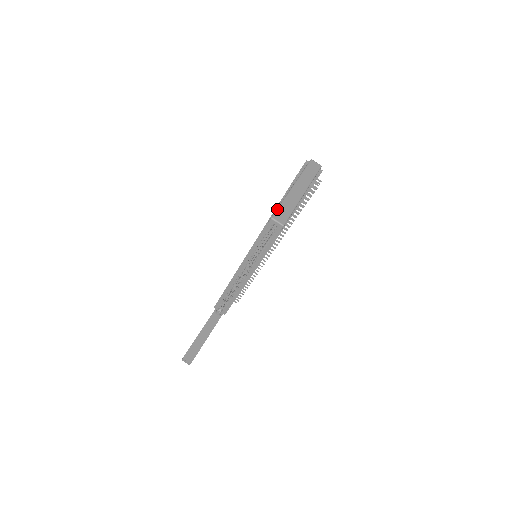
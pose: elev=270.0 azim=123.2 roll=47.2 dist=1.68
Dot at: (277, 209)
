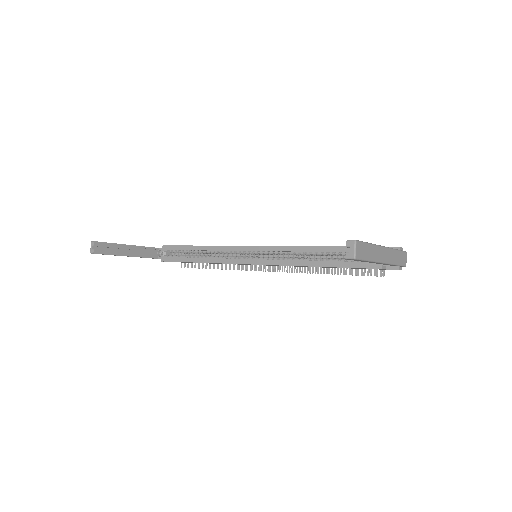
Dot at: (364, 242)
